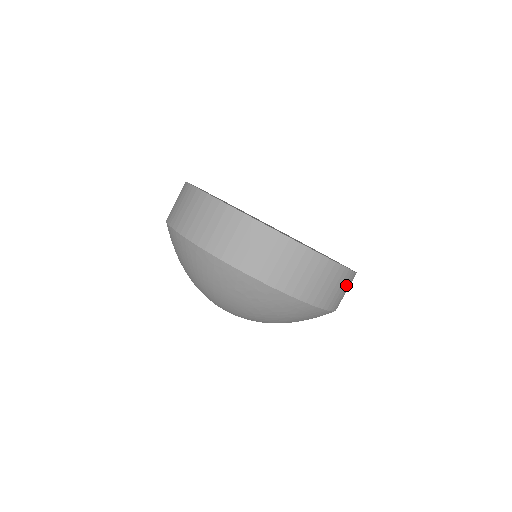
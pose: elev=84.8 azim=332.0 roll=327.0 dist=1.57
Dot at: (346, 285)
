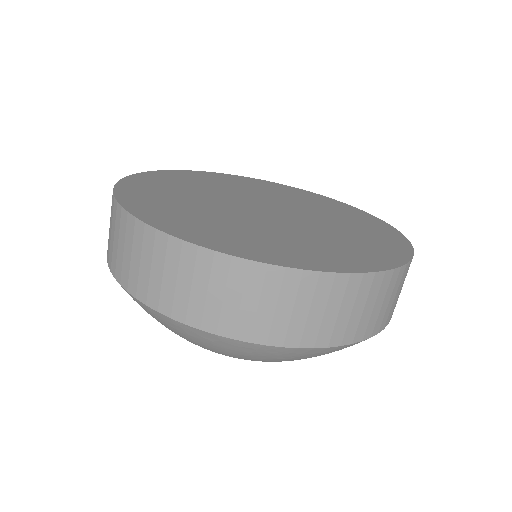
Dot at: occluded
